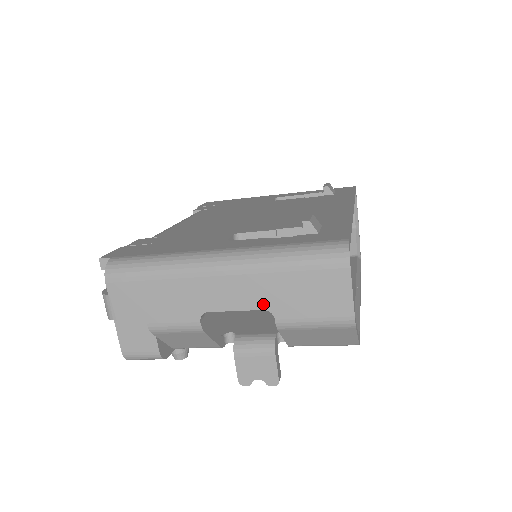
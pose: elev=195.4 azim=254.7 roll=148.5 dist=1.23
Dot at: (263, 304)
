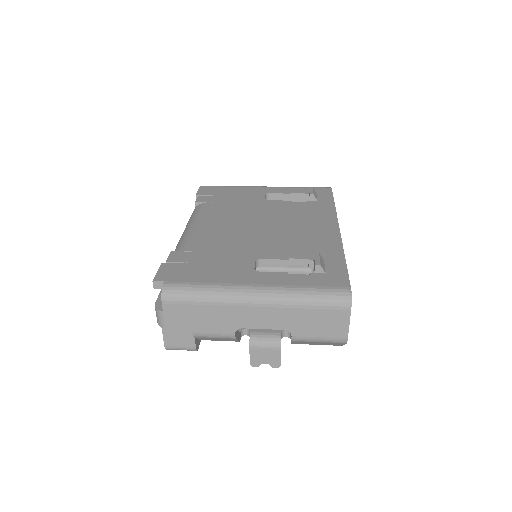
Dot at: (285, 326)
